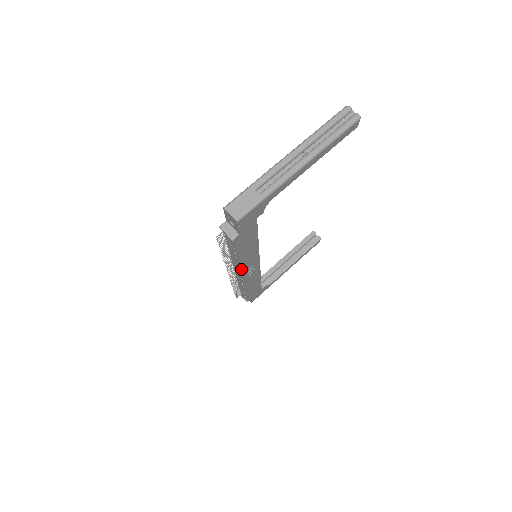
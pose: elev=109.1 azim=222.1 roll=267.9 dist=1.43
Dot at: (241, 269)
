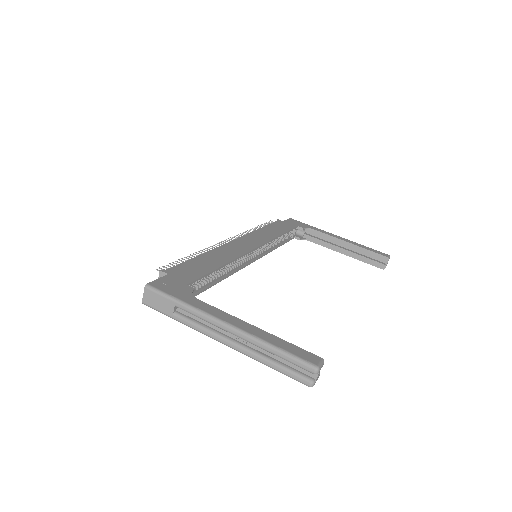
Dot at: occluded
